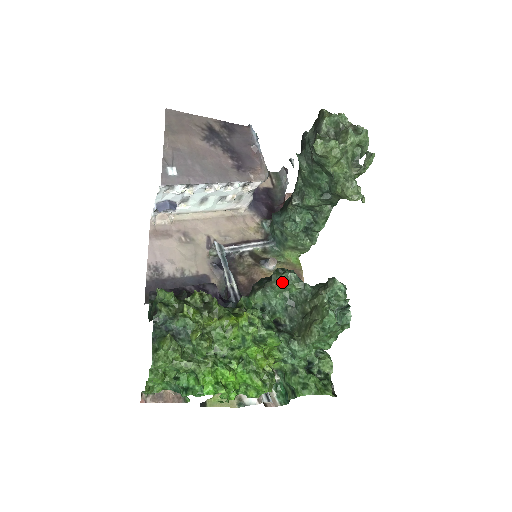
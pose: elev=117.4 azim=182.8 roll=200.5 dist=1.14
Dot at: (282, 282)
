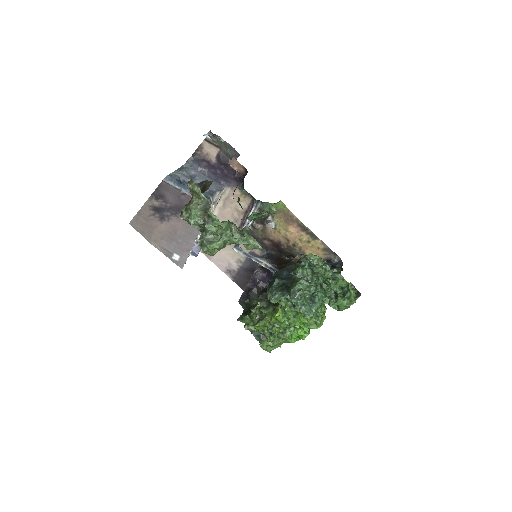
Dot at: (274, 303)
